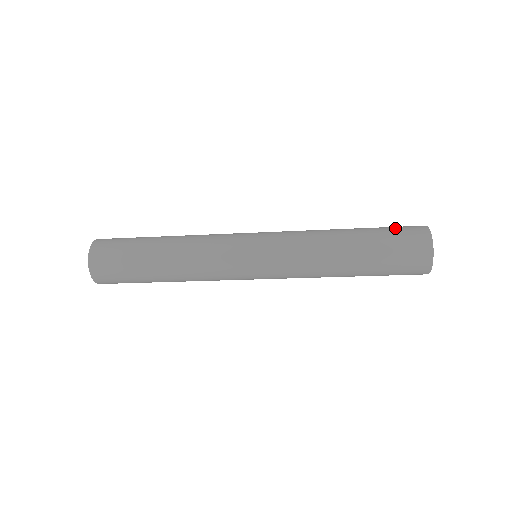
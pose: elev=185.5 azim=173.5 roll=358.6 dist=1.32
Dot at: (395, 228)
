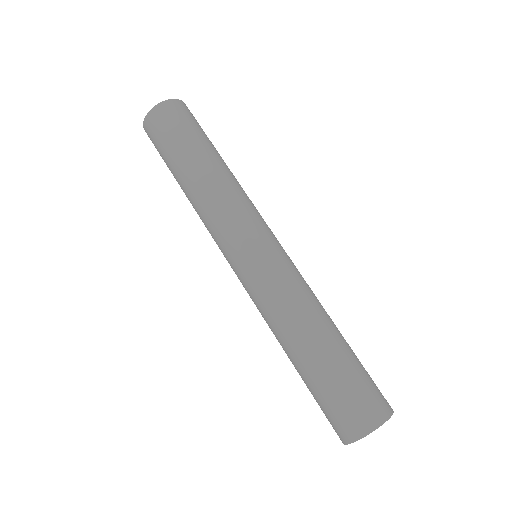
Dot at: occluded
